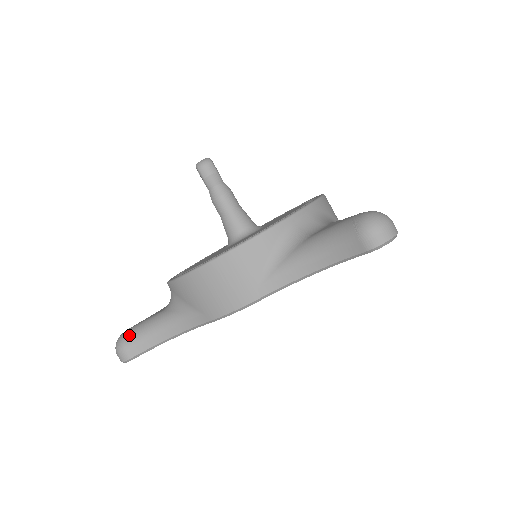
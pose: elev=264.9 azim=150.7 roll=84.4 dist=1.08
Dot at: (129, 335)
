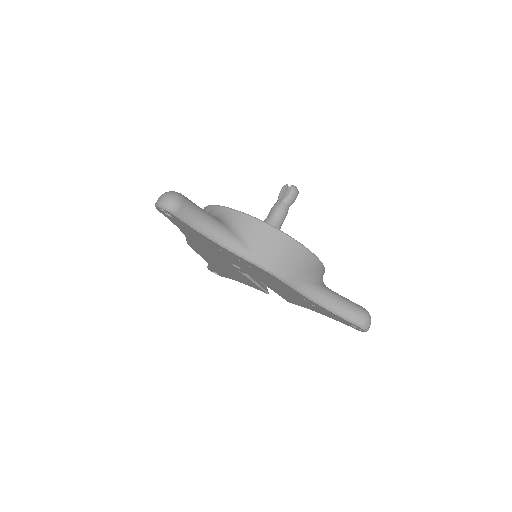
Dot at: (189, 201)
